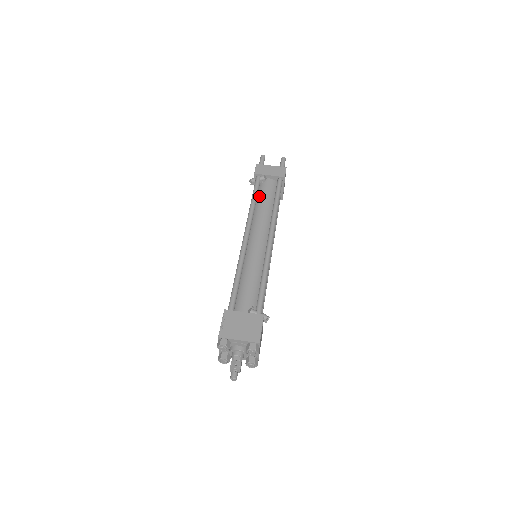
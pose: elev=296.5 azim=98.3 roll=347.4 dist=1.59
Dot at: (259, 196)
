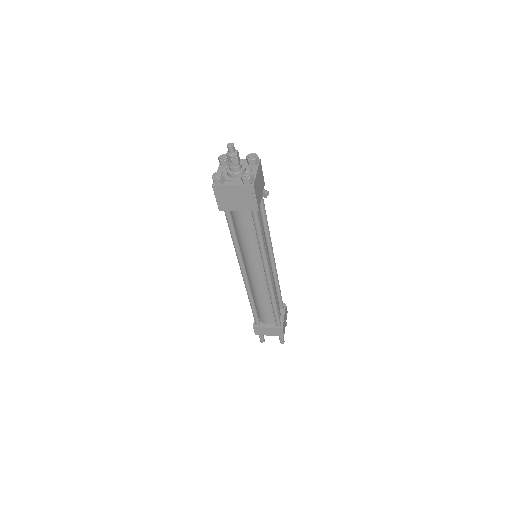
Dot at: occluded
